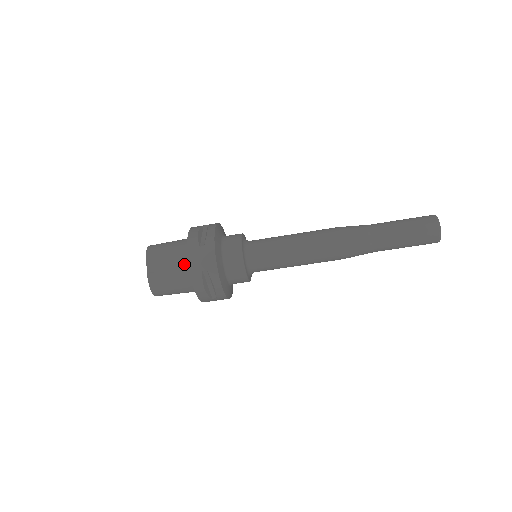
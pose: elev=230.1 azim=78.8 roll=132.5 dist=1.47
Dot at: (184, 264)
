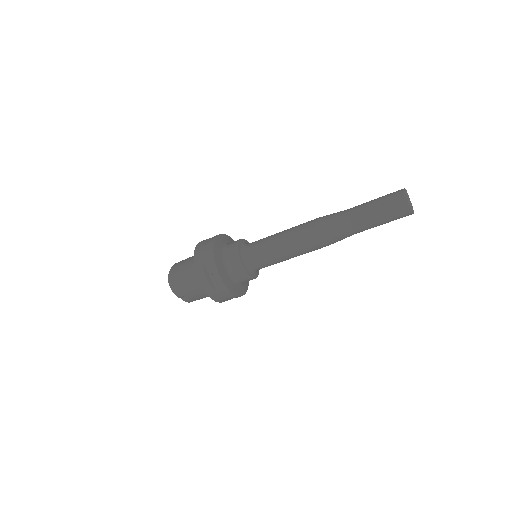
Dot at: occluded
